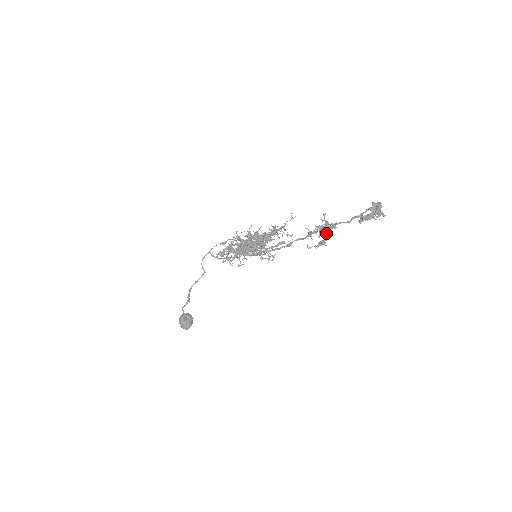
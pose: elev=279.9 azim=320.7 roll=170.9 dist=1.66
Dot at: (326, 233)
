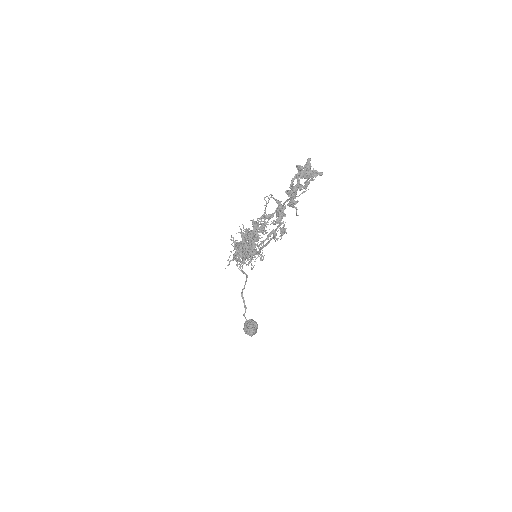
Dot at: (278, 220)
